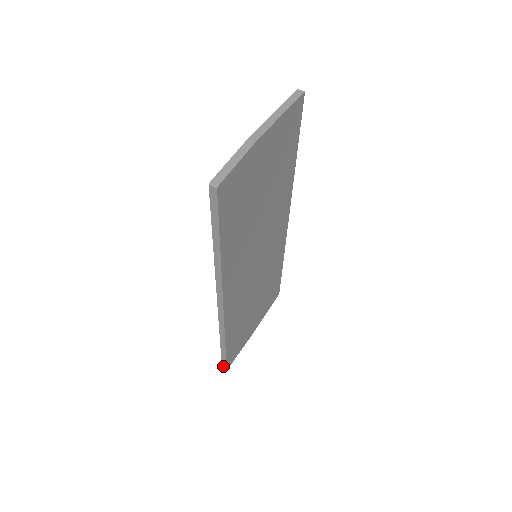
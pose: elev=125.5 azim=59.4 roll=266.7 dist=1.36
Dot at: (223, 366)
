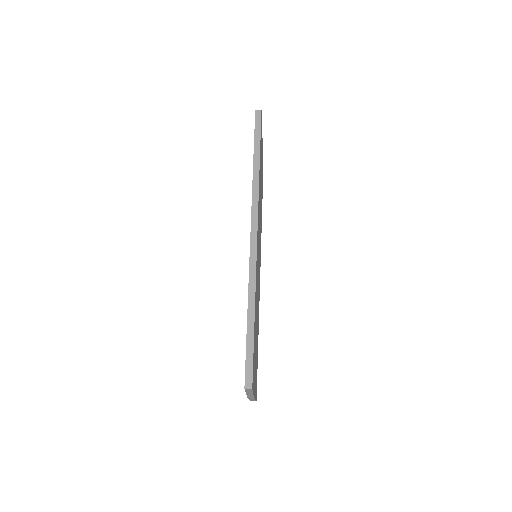
Dot at: (247, 381)
